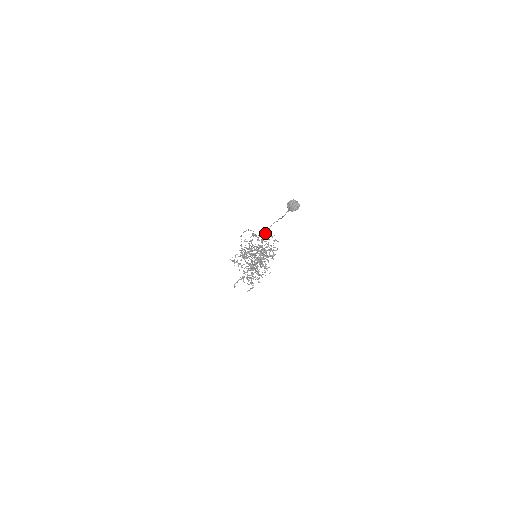
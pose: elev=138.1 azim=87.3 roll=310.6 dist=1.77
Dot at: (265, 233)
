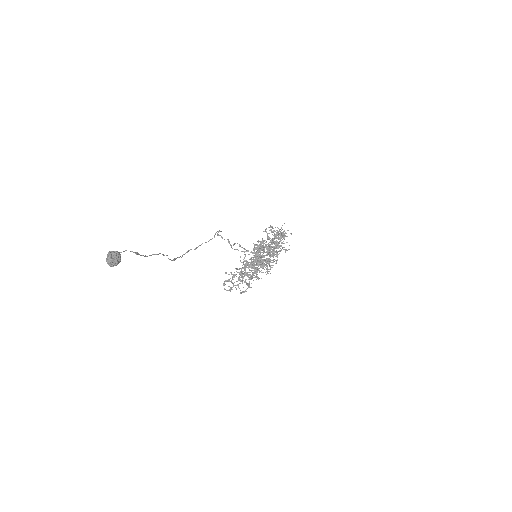
Dot at: (169, 259)
